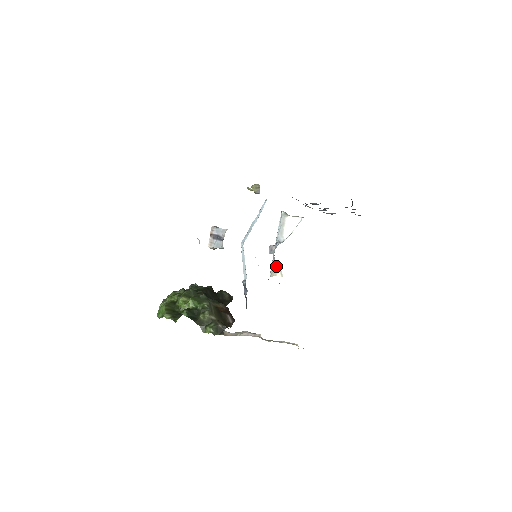
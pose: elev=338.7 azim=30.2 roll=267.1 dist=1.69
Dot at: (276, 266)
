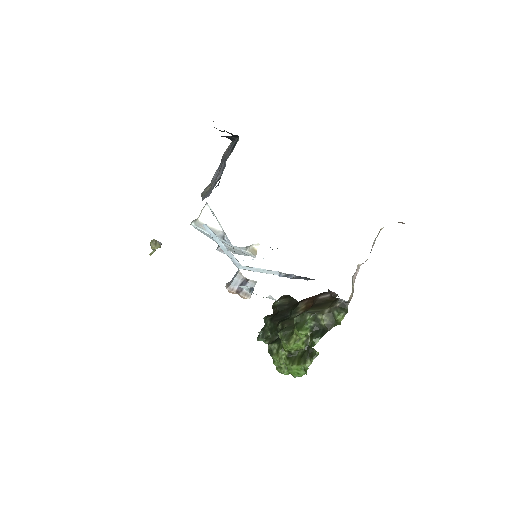
Dot at: (247, 248)
